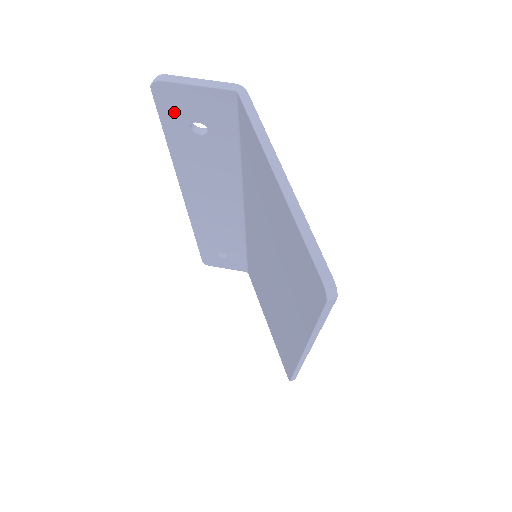
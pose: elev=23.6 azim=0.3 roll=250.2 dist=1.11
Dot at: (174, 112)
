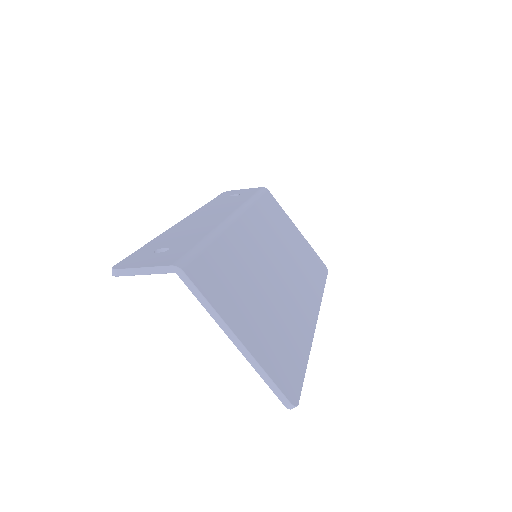
Dot at: occluded
